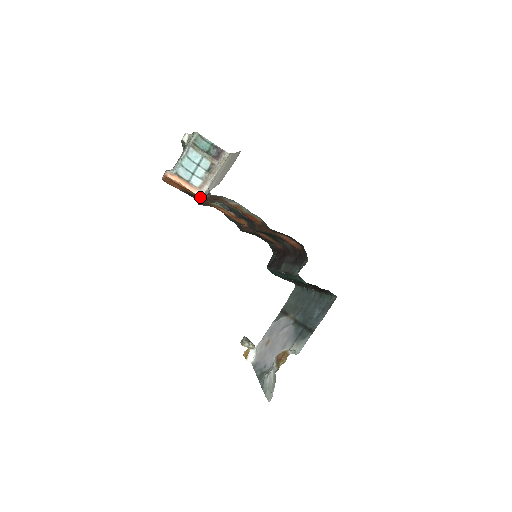
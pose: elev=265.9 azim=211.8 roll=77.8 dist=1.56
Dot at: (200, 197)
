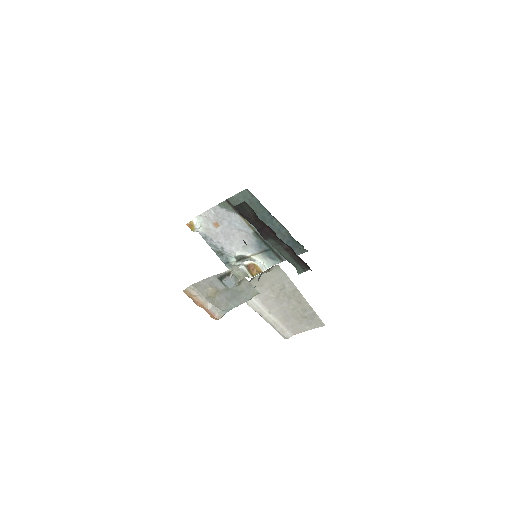
Dot at: occluded
